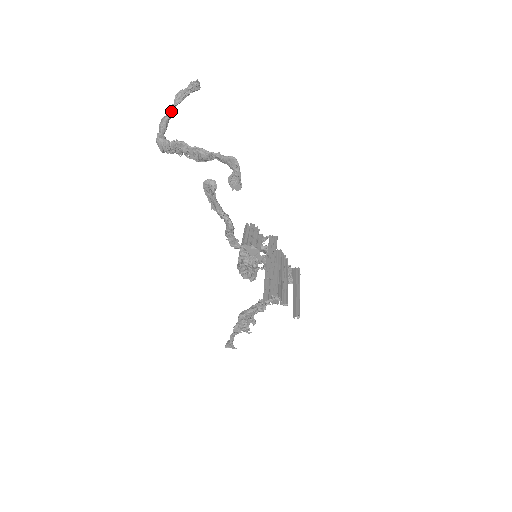
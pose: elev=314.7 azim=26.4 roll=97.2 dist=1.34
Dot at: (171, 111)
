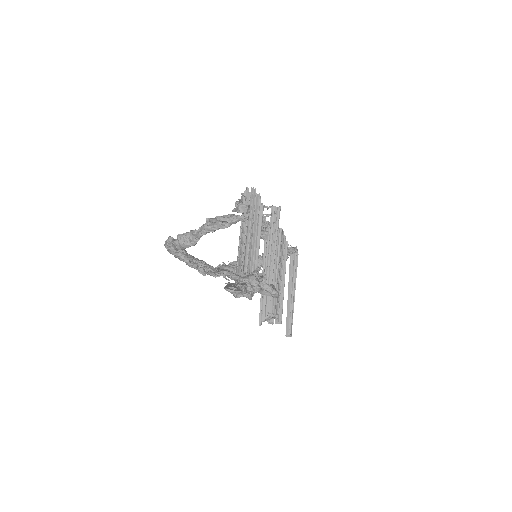
Dot at: (197, 239)
